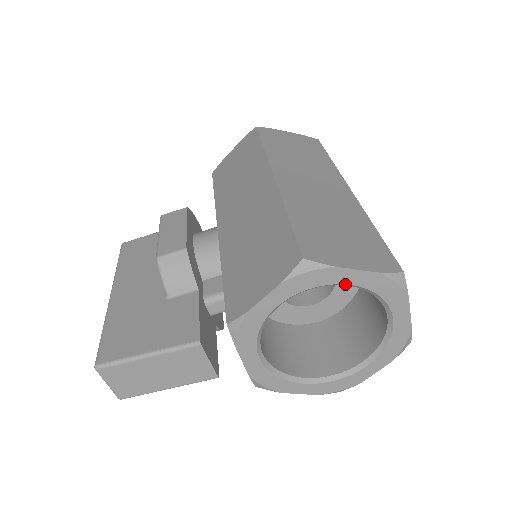
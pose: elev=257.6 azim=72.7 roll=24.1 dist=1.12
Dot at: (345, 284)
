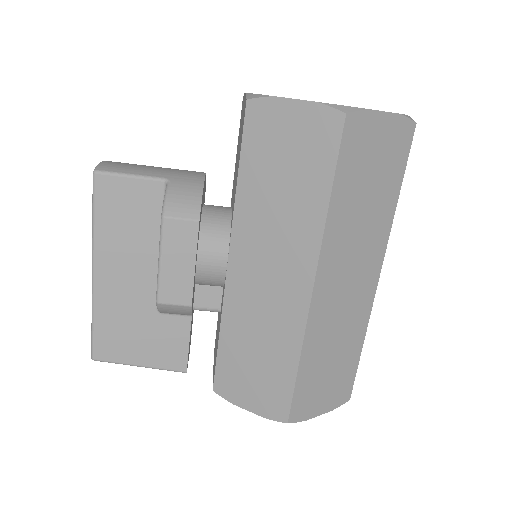
Dot at: occluded
